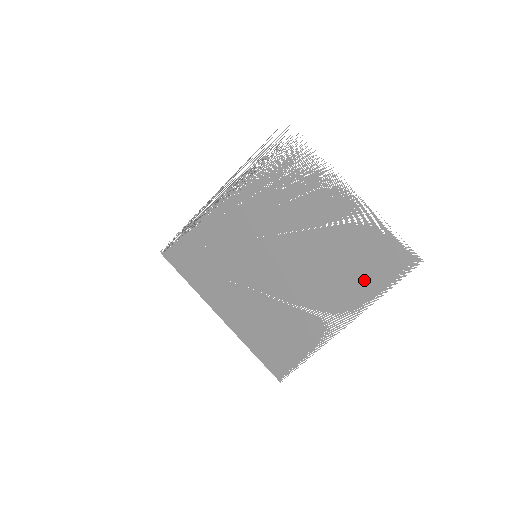
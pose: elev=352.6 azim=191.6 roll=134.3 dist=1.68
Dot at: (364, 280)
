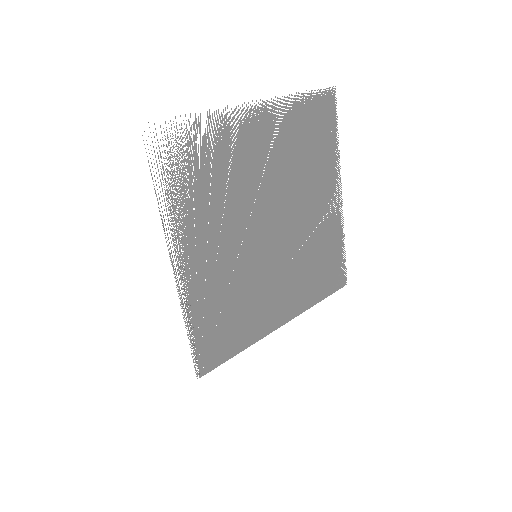
Dot at: (323, 153)
